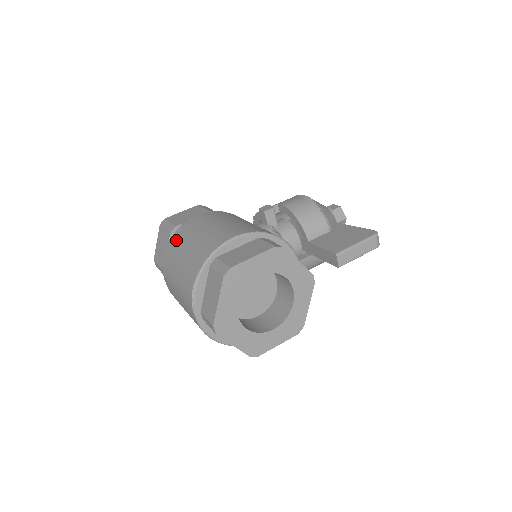
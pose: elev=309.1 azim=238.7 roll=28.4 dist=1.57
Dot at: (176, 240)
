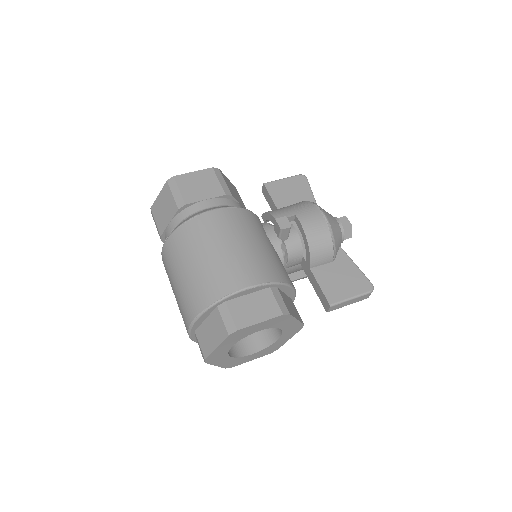
Dot at: (185, 237)
